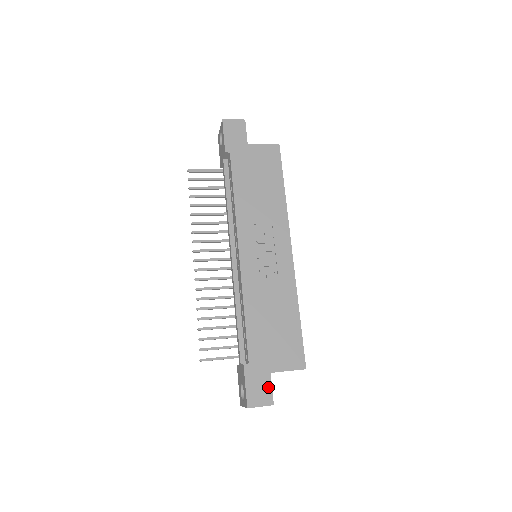
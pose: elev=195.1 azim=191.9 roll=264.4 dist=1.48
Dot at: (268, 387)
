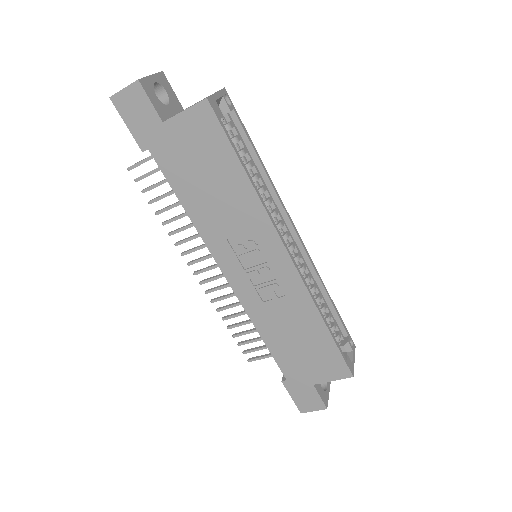
Dot at: (315, 396)
